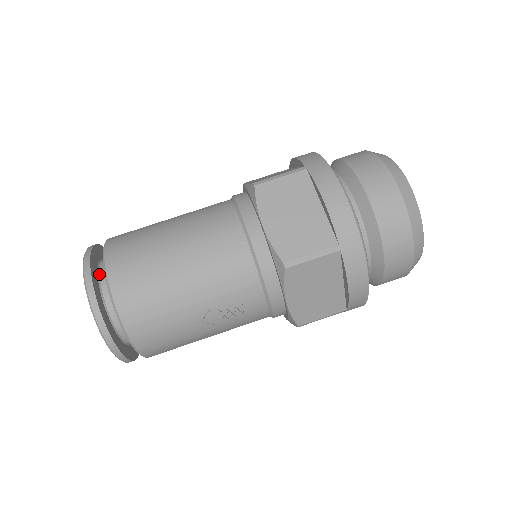
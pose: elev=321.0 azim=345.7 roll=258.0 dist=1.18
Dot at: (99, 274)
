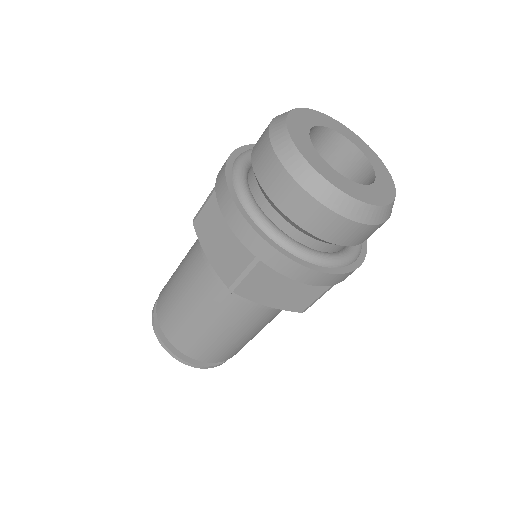
Dot at: occluded
